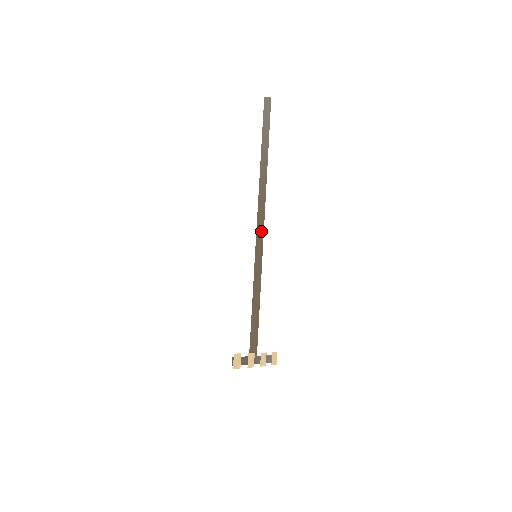
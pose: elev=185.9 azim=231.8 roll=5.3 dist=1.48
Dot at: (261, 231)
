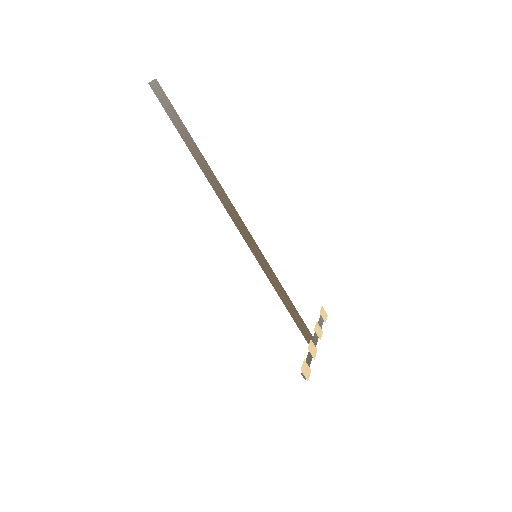
Dot at: (245, 232)
